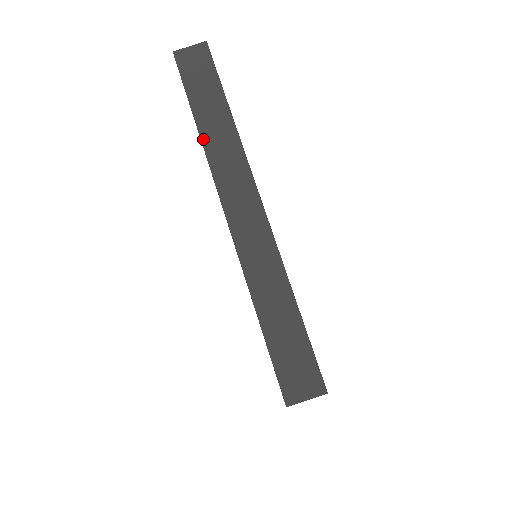
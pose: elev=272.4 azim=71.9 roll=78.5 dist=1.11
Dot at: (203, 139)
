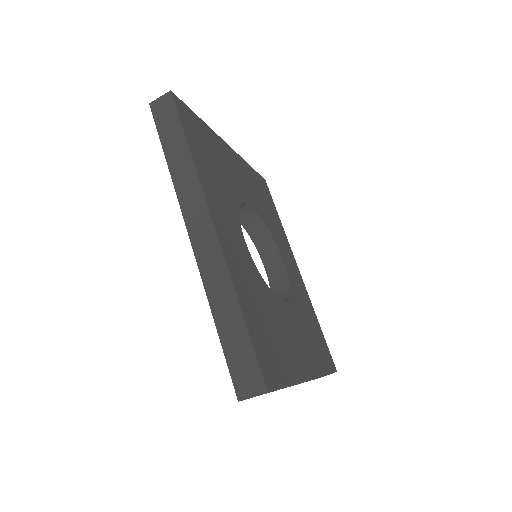
Dot at: occluded
